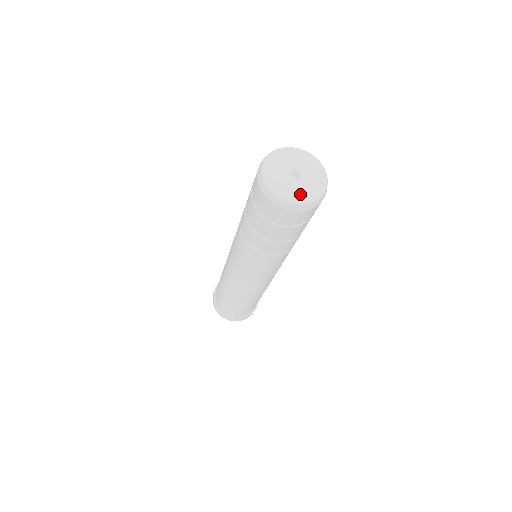
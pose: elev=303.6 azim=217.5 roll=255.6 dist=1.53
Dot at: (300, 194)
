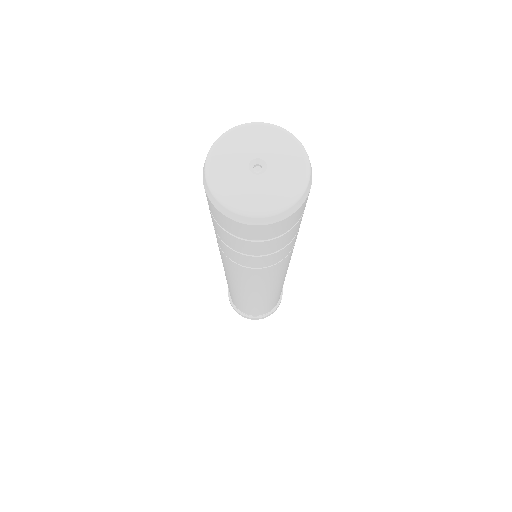
Dot at: (232, 190)
